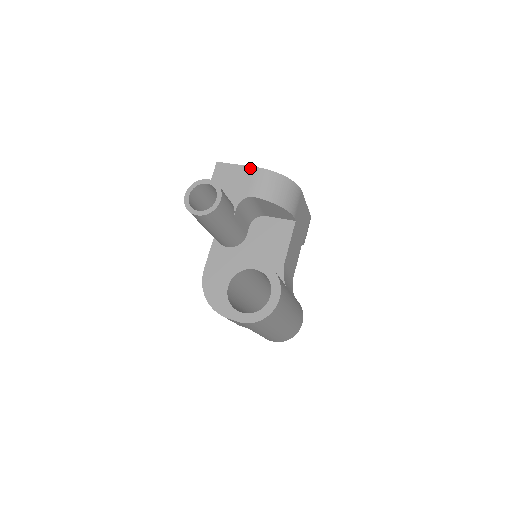
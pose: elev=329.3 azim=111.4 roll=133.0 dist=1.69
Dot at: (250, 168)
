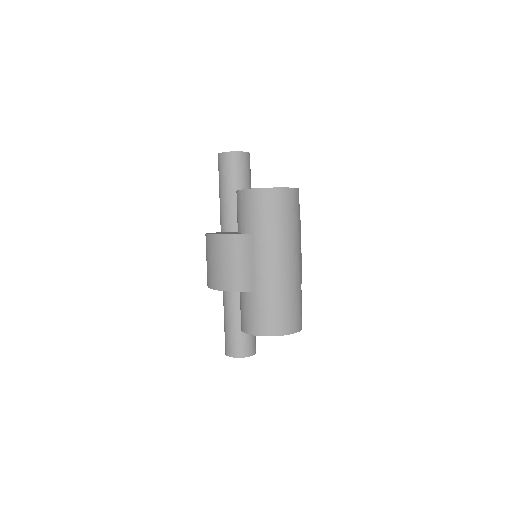
Dot at: occluded
